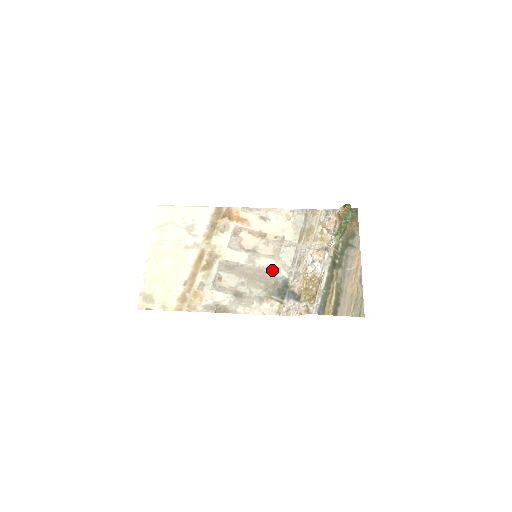
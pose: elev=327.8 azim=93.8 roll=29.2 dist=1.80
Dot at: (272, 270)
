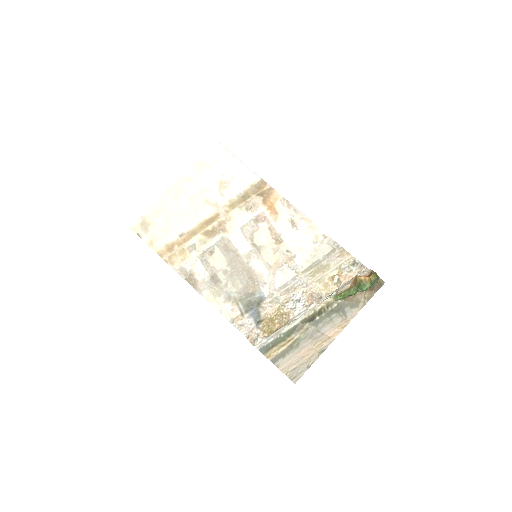
Dot at: (259, 280)
